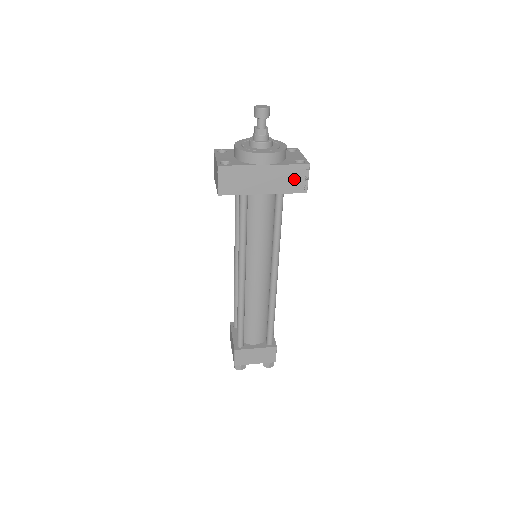
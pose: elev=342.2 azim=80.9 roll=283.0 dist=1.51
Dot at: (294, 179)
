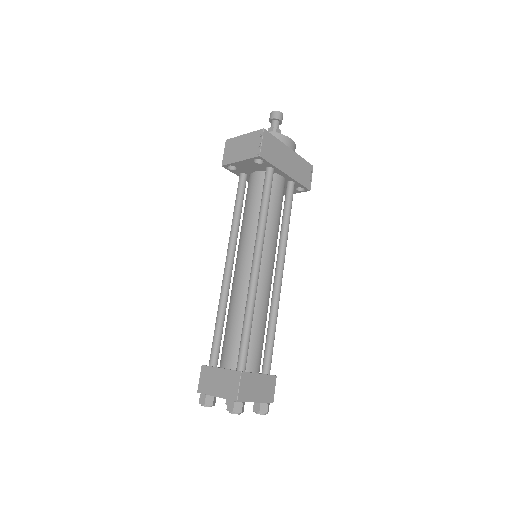
Dot at: (304, 173)
